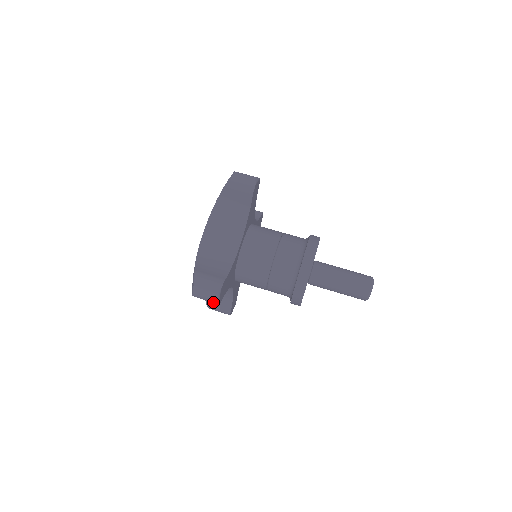
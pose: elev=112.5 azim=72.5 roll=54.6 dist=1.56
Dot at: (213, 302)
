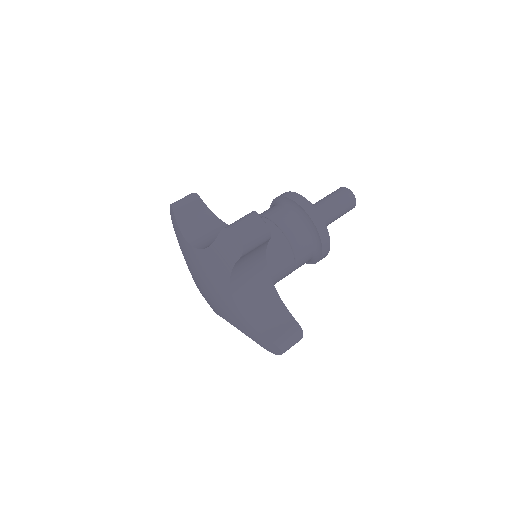
Dot at: occluded
